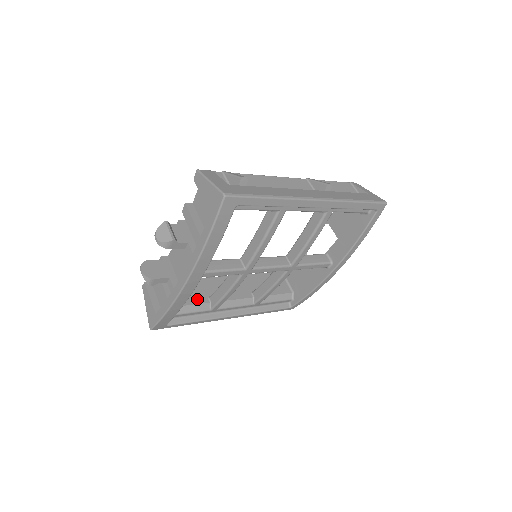
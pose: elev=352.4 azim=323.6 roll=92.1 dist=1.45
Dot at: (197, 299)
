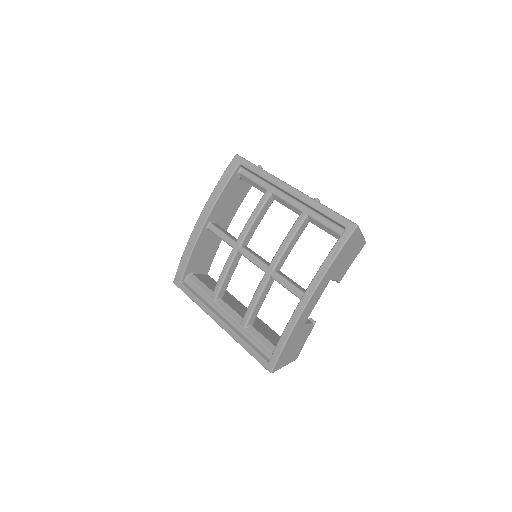
Dot at: (212, 288)
